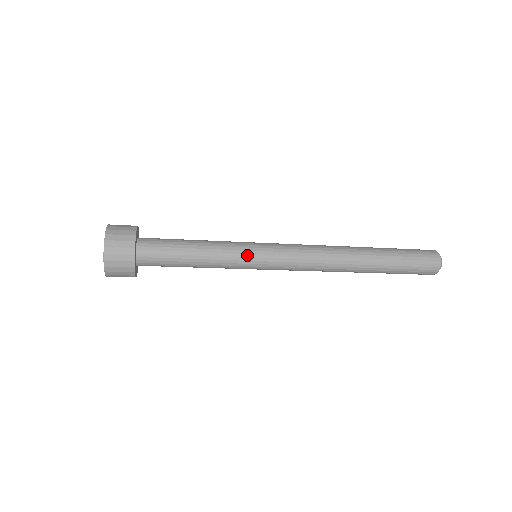
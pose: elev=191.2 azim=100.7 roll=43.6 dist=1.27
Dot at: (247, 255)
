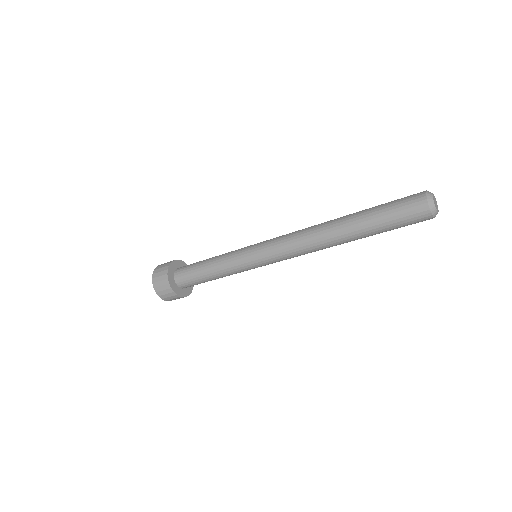
Dot at: (242, 259)
